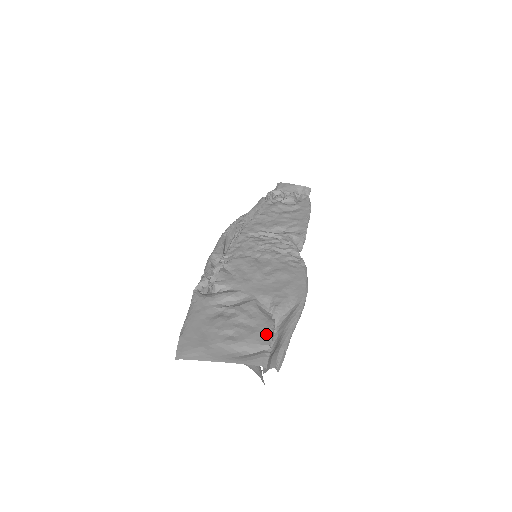
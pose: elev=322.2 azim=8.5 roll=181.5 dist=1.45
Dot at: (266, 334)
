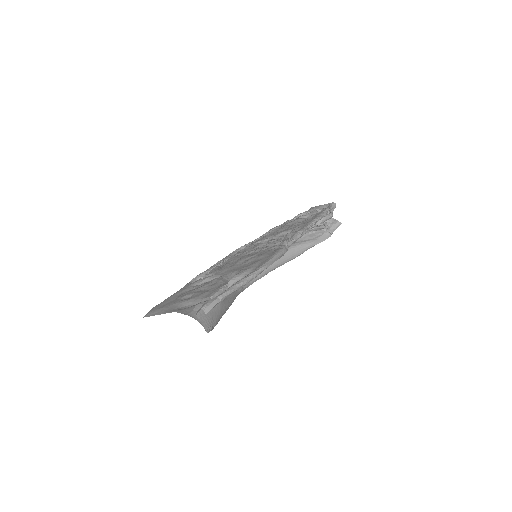
Dot at: (213, 292)
